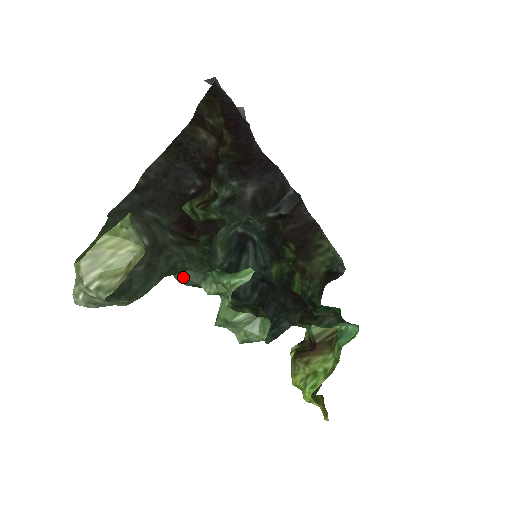
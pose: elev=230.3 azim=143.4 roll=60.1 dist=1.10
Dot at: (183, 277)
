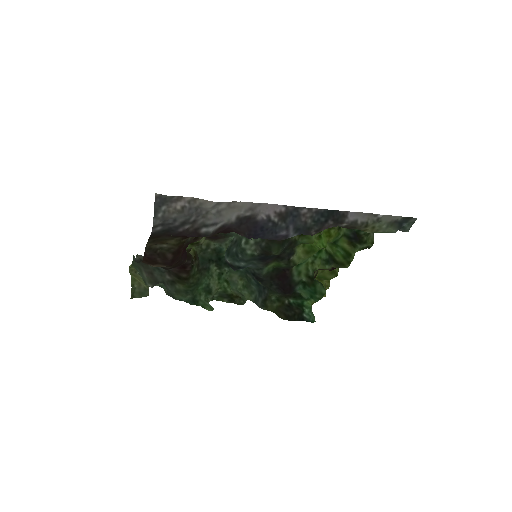
Dot at: (200, 257)
